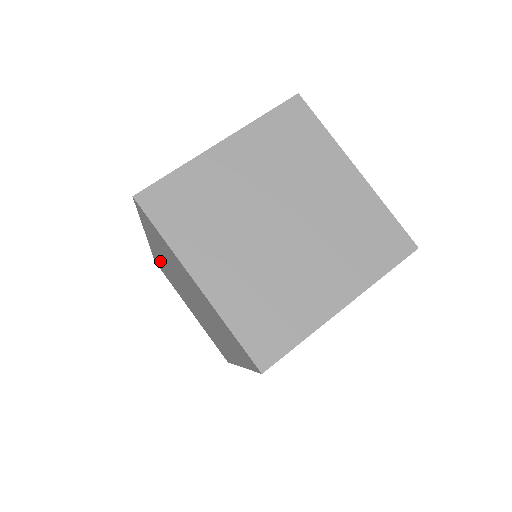
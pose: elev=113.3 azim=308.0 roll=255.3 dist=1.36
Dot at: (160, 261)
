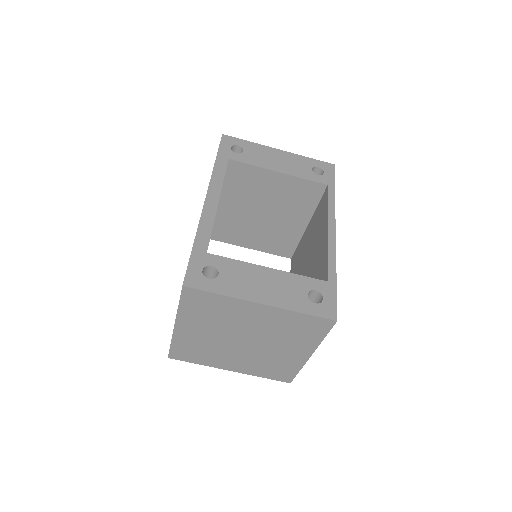
Dot at: occluded
